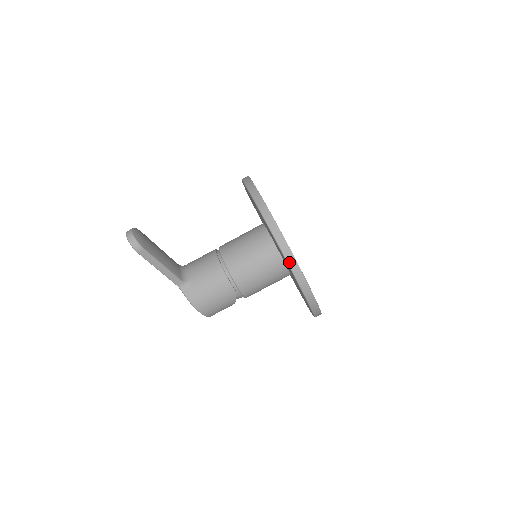
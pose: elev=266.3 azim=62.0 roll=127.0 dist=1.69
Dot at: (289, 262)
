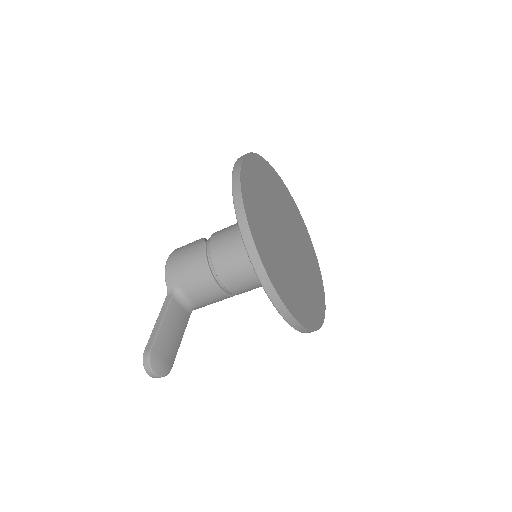
Dot at: occluded
